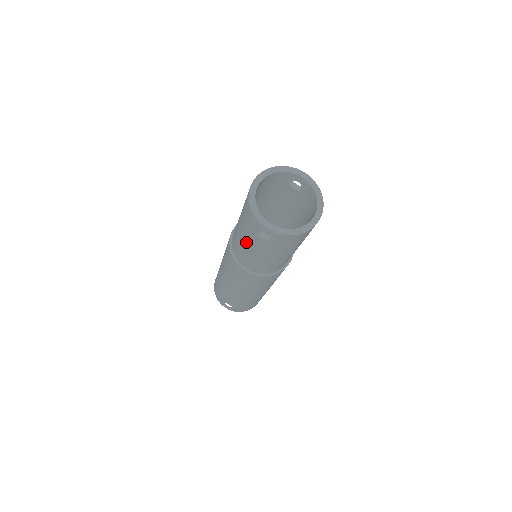
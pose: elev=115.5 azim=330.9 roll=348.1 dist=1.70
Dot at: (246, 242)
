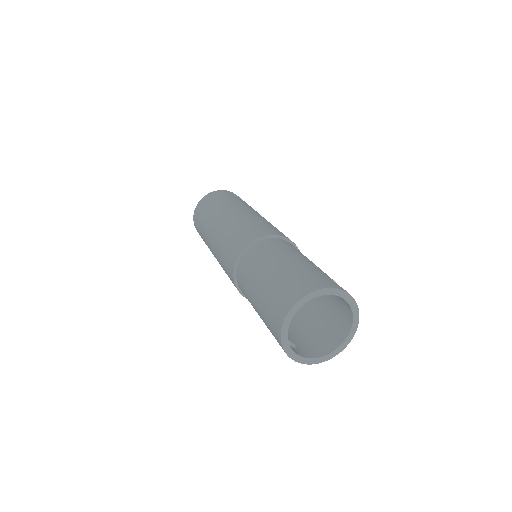
Dot at: occluded
